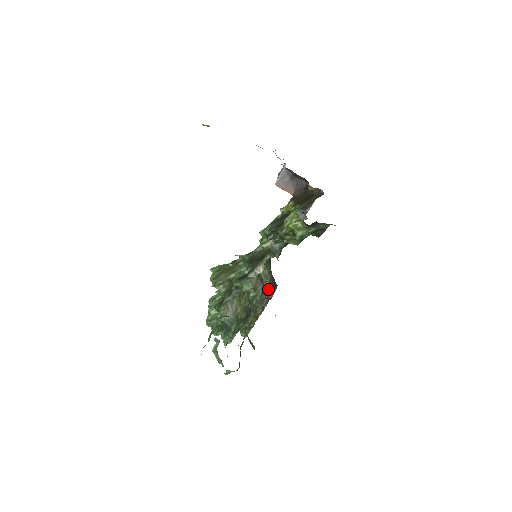
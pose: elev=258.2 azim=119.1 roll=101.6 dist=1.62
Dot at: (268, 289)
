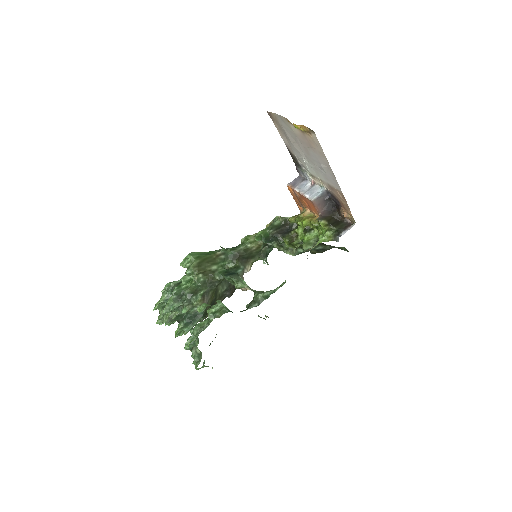
Dot at: (232, 287)
